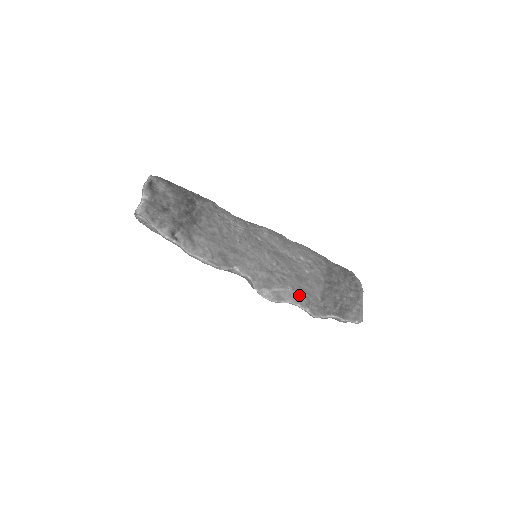
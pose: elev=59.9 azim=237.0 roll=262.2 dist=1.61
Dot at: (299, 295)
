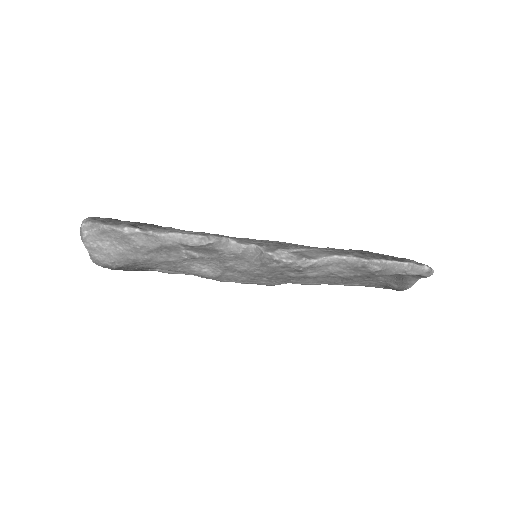
Dot at: (329, 250)
